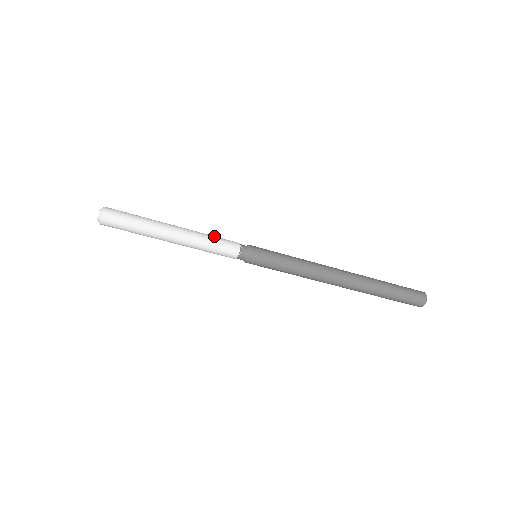
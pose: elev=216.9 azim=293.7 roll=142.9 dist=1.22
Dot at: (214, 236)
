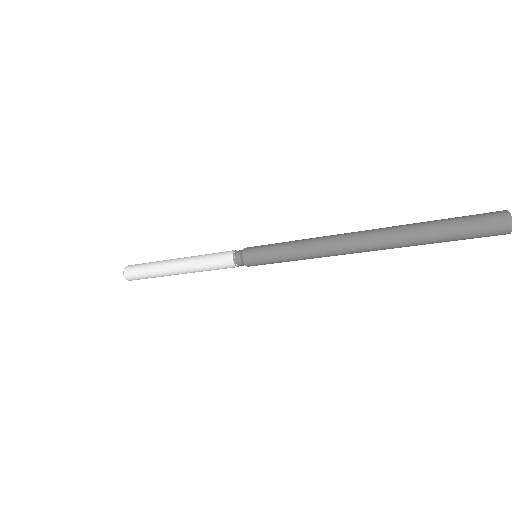
Dot at: occluded
